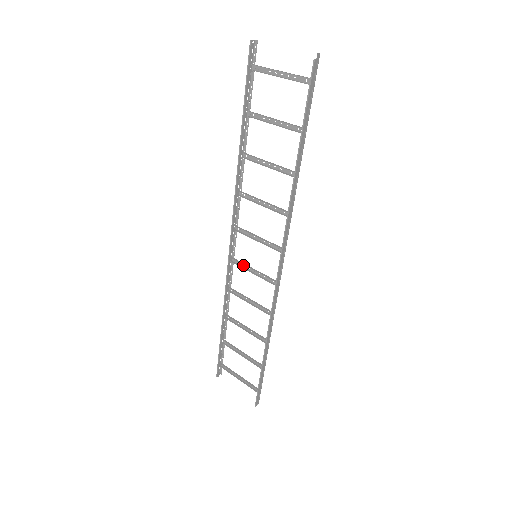
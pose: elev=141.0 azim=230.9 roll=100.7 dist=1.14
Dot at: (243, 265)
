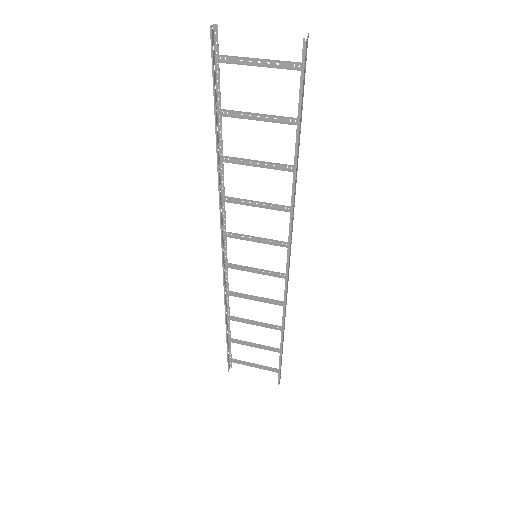
Dot at: (240, 267)
